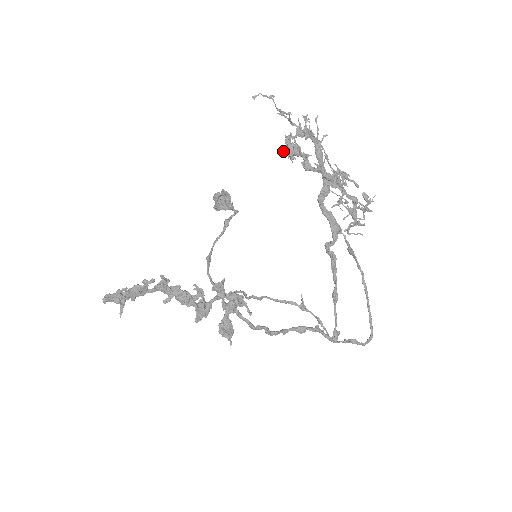
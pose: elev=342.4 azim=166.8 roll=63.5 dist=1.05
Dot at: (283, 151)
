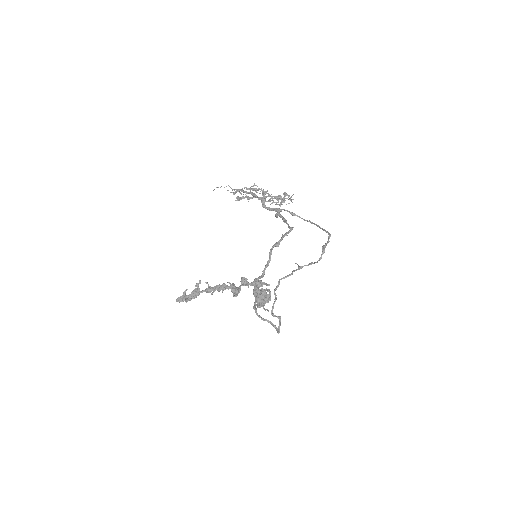
Dot at: occluded
